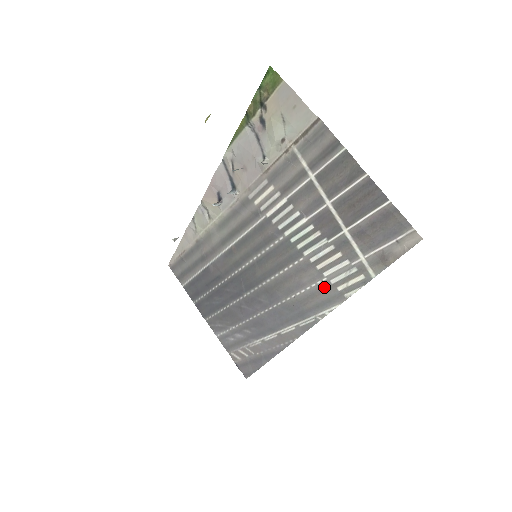
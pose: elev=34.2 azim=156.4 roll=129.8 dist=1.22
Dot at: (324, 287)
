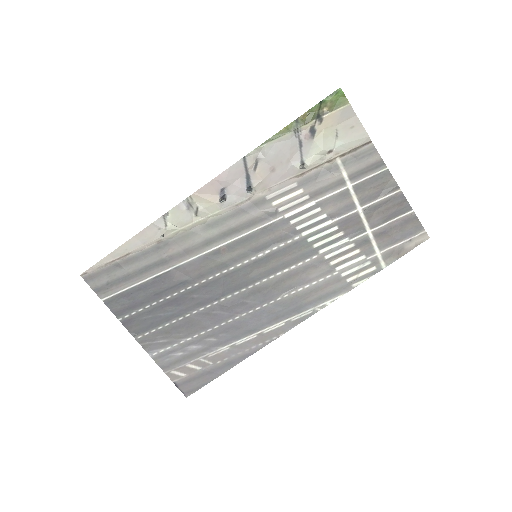
Dot at: (333, 280)
